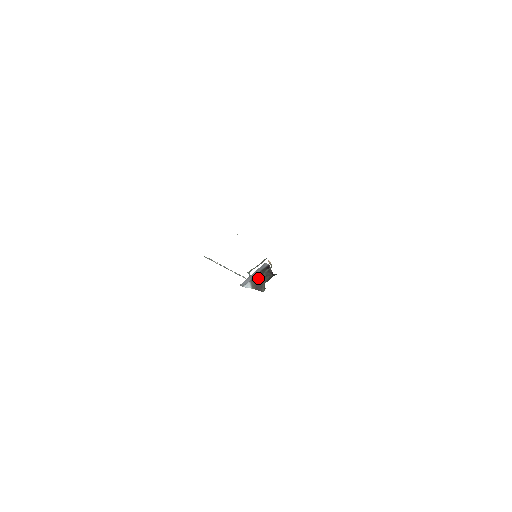
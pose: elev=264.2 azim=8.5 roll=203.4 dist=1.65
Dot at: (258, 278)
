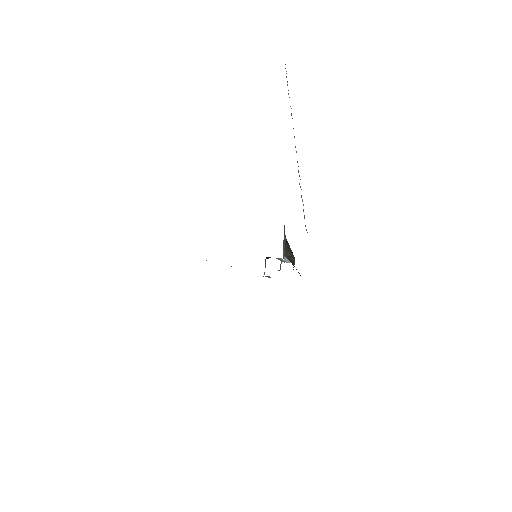
Dot at: (287, 257)
